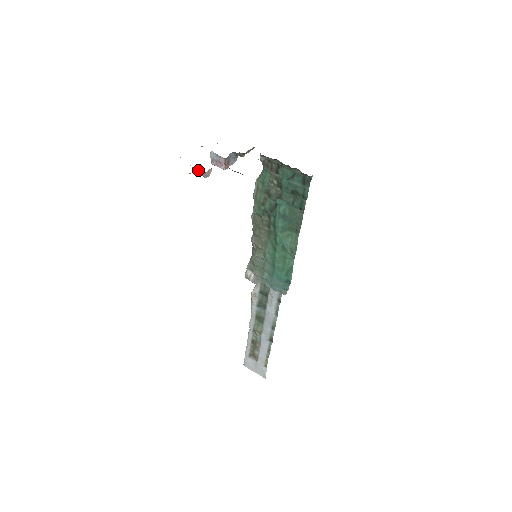
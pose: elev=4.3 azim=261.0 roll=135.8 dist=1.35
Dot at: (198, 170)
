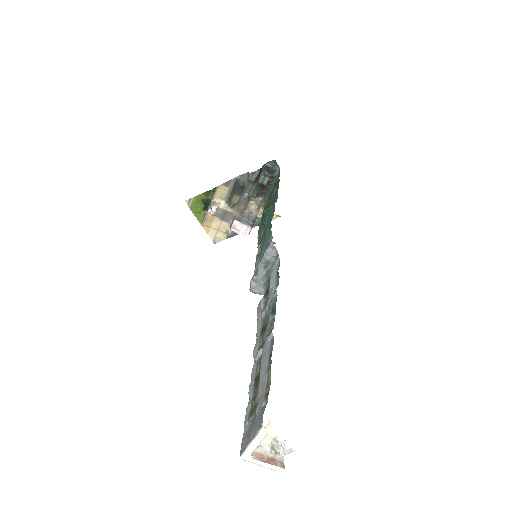
Dot at: (209, 208)
